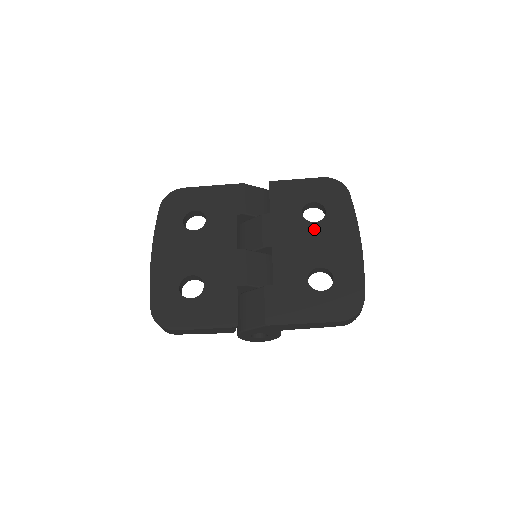
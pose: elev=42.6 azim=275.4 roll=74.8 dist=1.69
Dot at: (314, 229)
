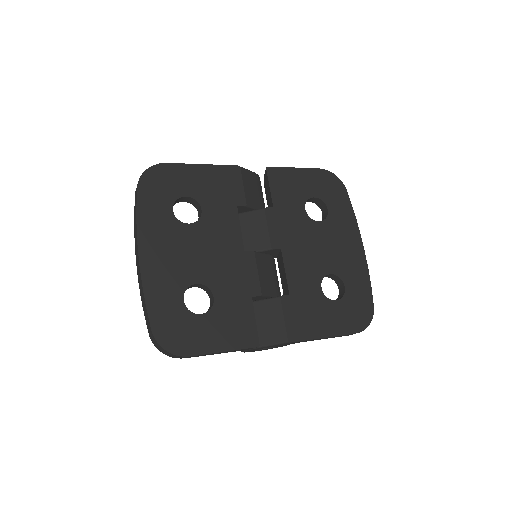
Dot at: (320, 229)
